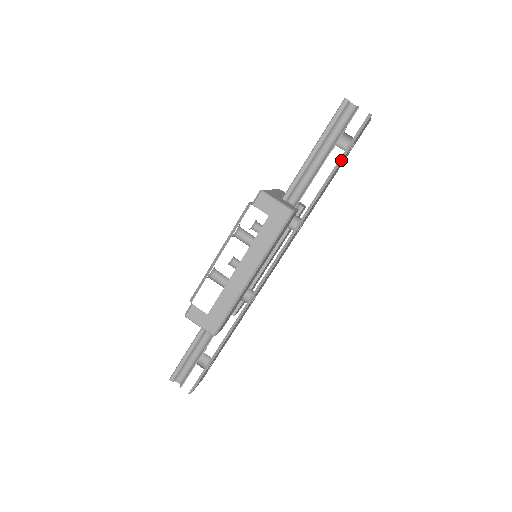
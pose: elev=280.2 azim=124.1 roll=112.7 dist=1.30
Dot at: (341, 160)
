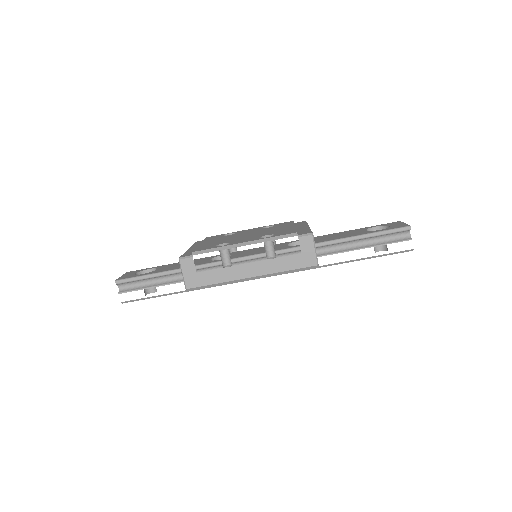
Dot at: (370, 258)
